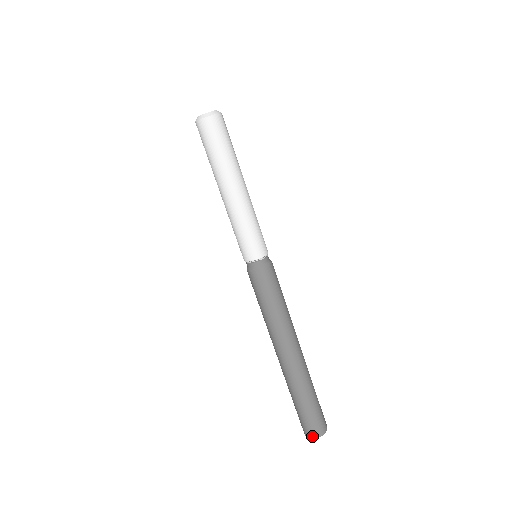
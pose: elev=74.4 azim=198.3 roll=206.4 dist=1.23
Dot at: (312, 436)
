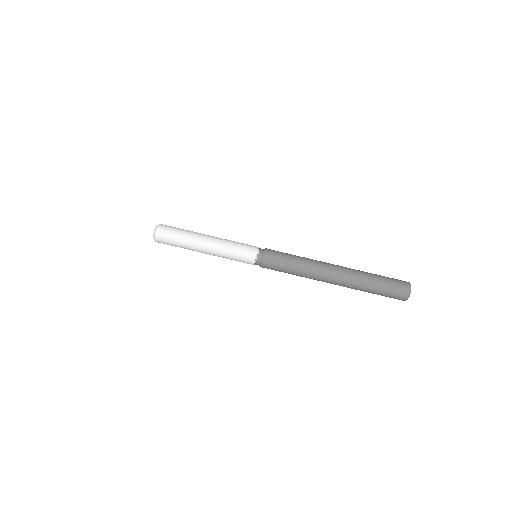
Dot at: (407, 295)
